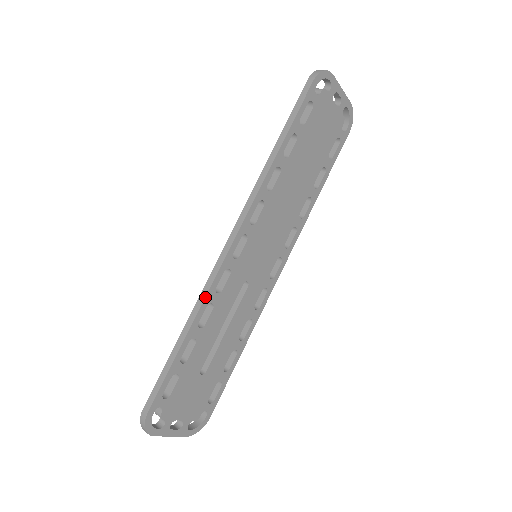
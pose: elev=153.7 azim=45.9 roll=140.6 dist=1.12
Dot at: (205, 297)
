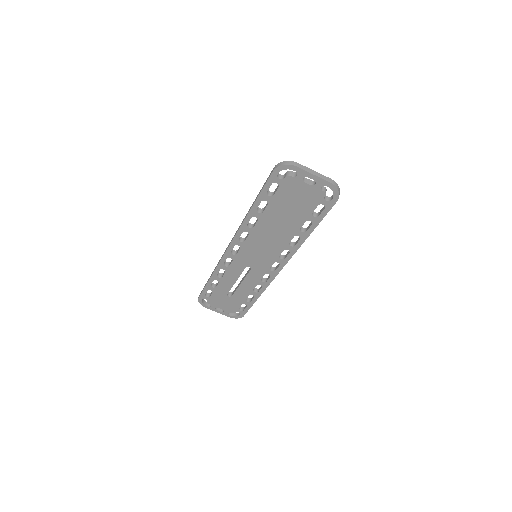
Dot at: (217, 266)
